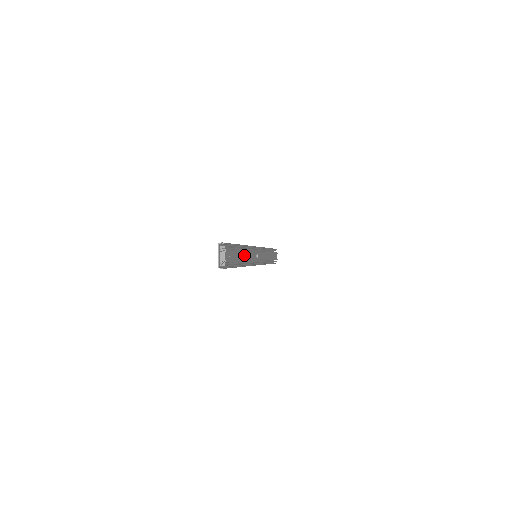
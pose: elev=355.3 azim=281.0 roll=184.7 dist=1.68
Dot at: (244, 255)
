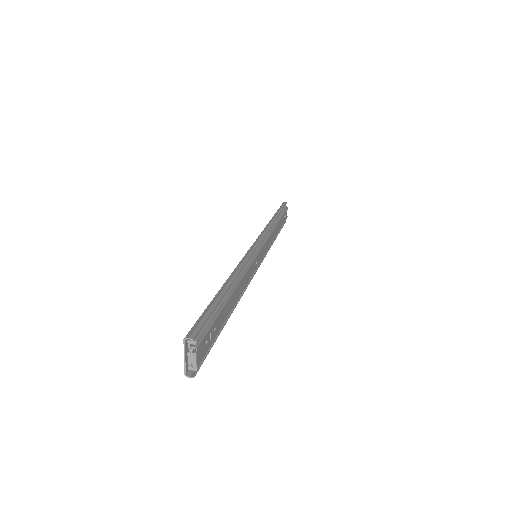
Dot at: (235, 295)
